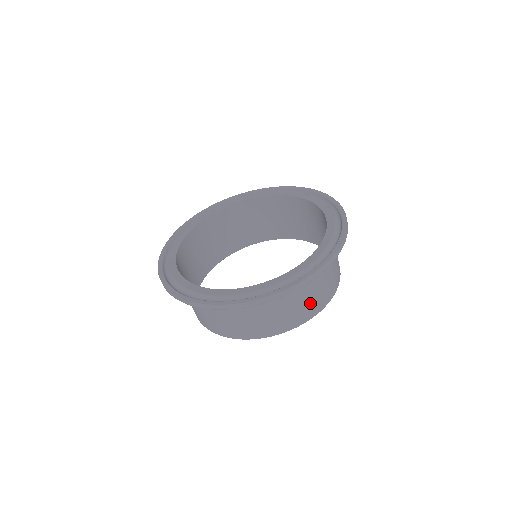
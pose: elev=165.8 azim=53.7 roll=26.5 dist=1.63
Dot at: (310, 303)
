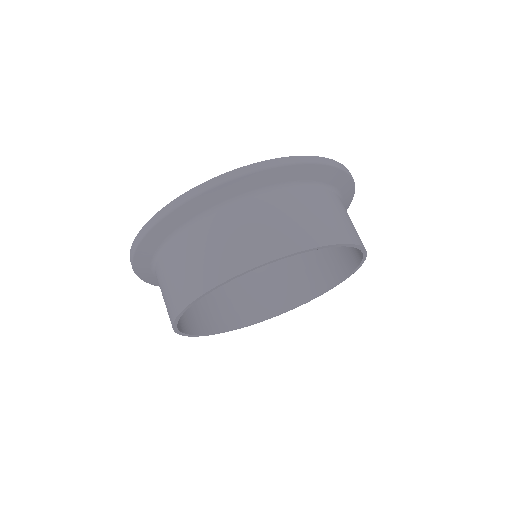
Dot at: (312, 223)
